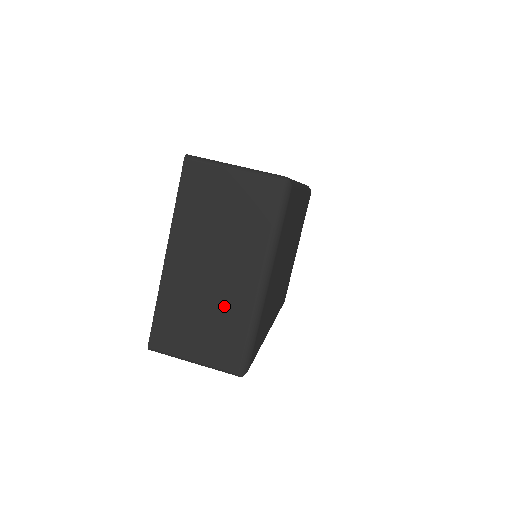
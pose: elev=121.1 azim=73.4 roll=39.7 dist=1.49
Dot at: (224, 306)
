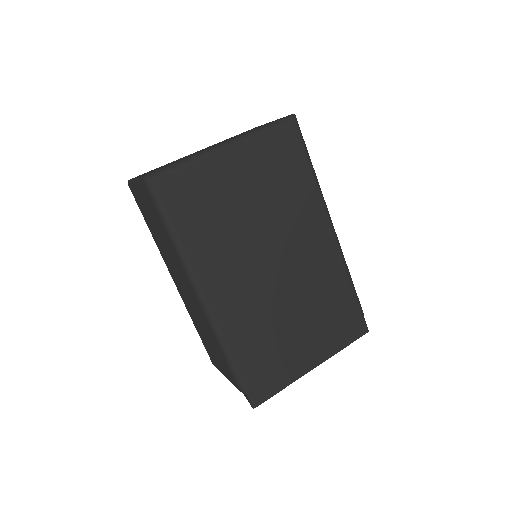
Dot at: occluded
